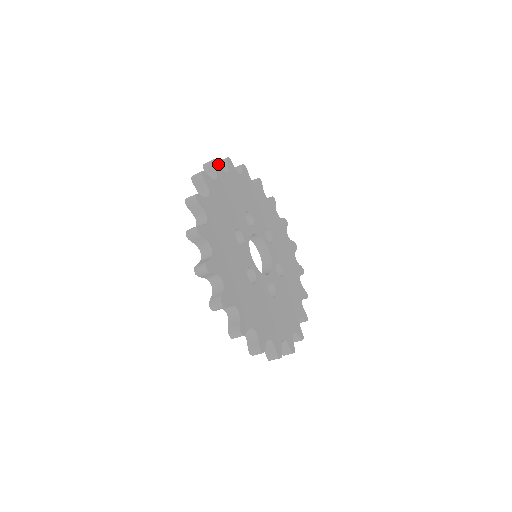
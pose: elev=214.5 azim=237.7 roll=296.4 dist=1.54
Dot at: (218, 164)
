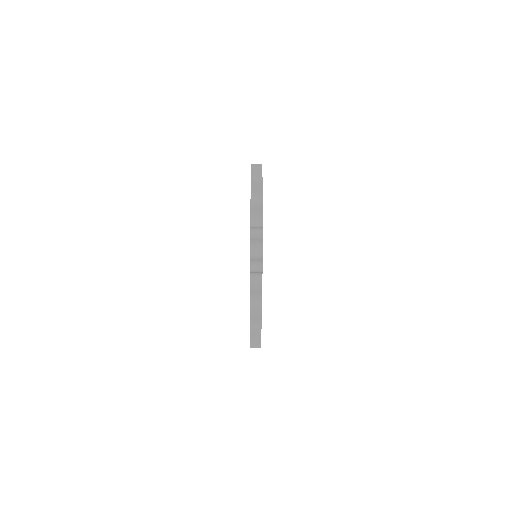
Dot at: occluded
